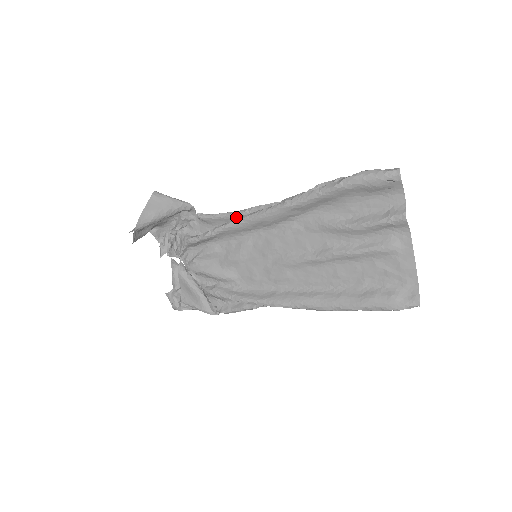
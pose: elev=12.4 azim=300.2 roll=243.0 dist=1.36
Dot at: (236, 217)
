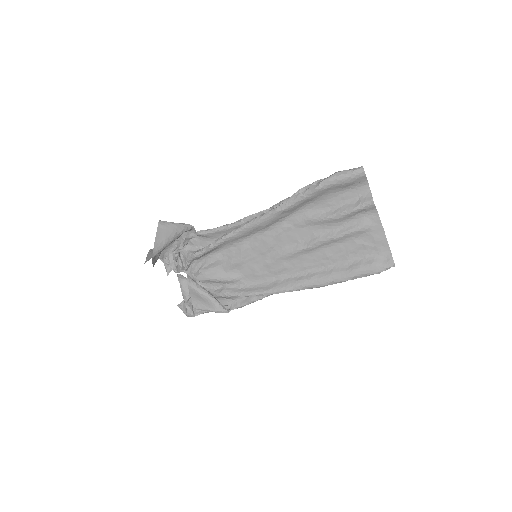
Dot at: (233, 228)
